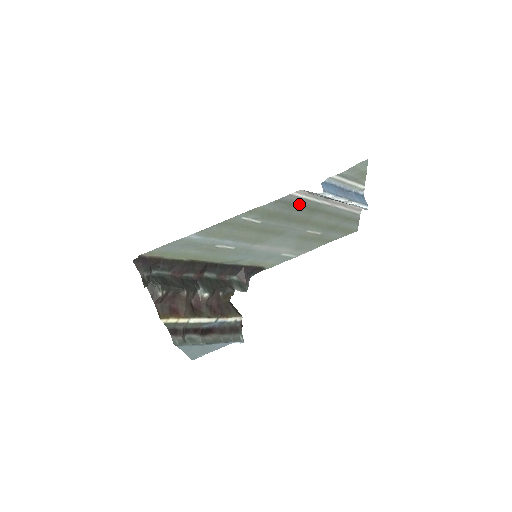
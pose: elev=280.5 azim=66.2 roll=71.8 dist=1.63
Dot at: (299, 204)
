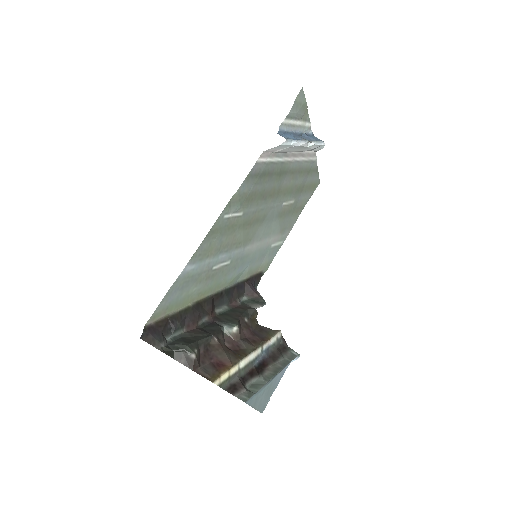
Dot at: (267, 172)
